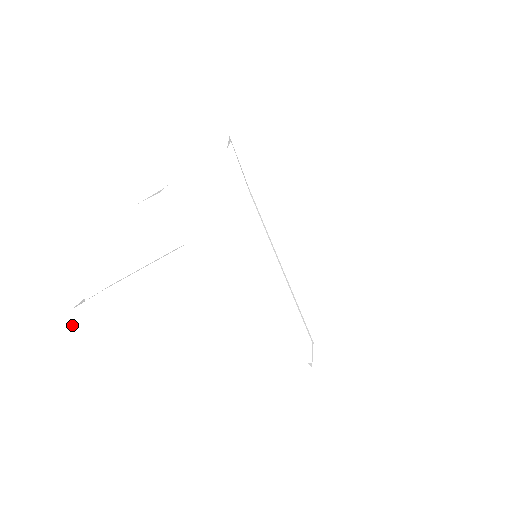
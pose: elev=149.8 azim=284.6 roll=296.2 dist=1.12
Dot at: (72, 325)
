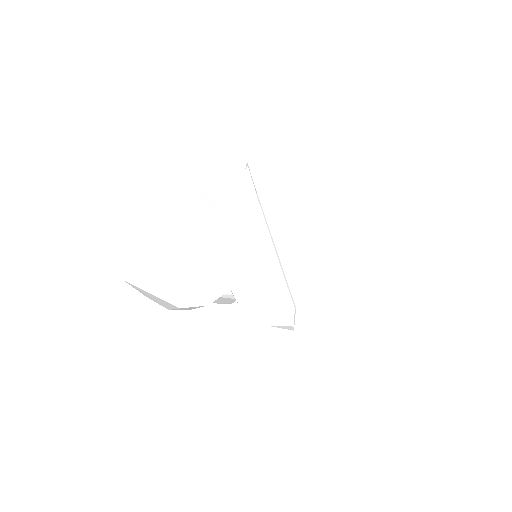
Dot at: (123, 264)
